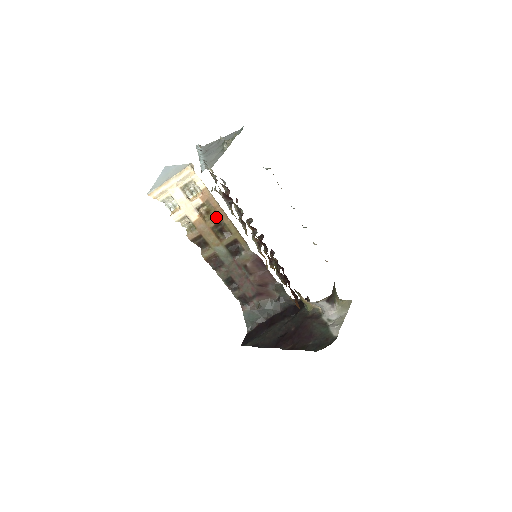
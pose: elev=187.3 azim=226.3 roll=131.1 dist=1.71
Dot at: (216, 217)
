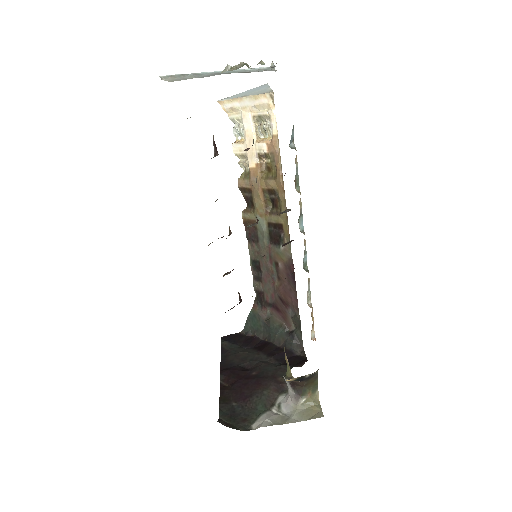
Dot at: (273, 181)
